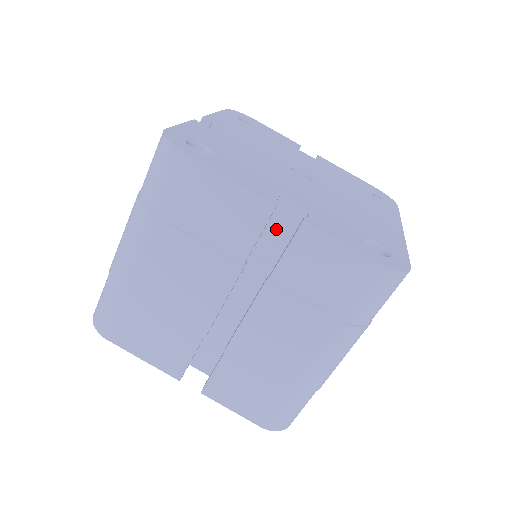
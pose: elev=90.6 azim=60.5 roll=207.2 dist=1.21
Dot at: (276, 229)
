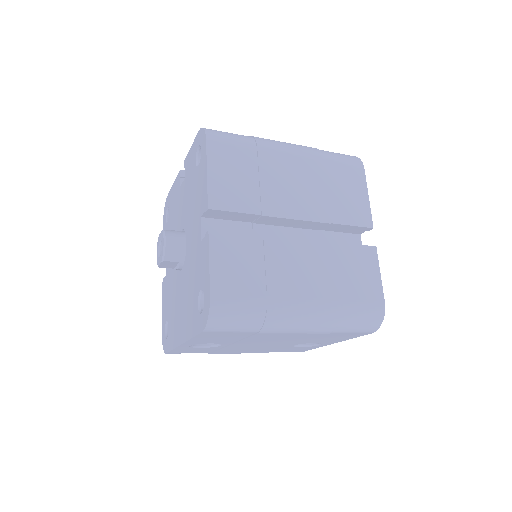
Dot at: (342, 240)
